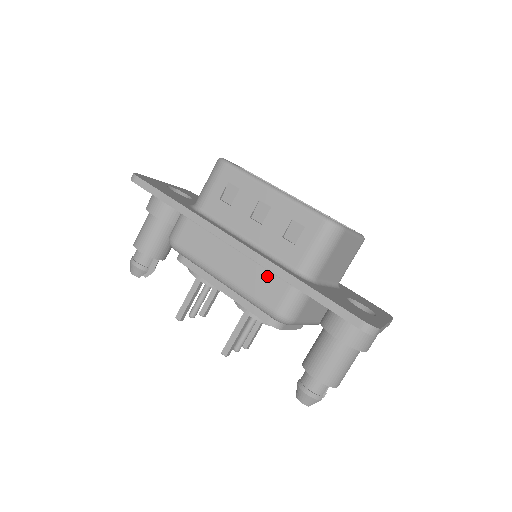
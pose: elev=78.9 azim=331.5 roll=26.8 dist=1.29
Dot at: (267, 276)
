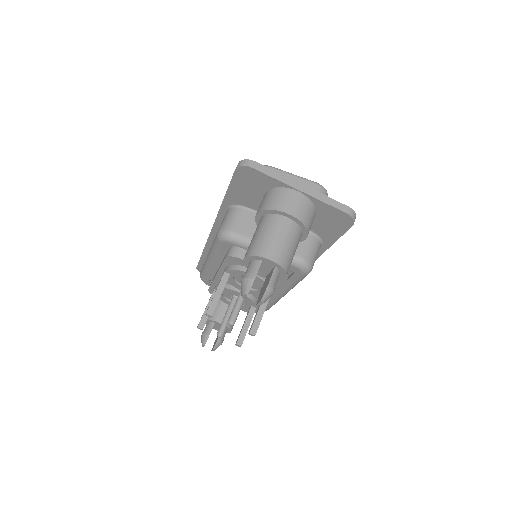
Dot at: occluded
